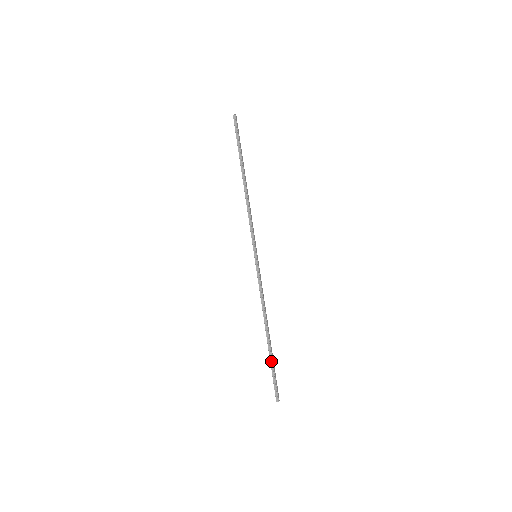
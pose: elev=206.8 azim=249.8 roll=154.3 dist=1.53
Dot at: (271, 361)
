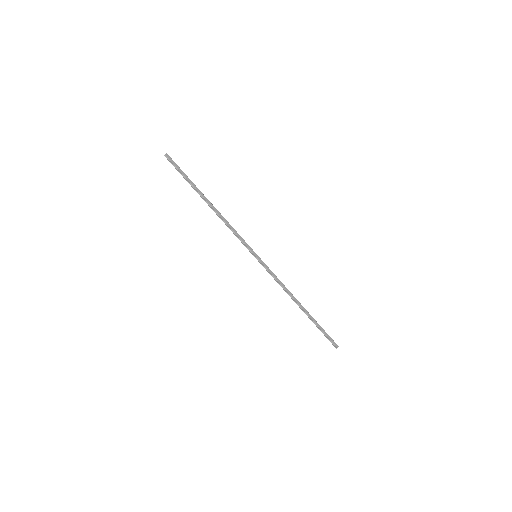
Dot at: (315, 324)
